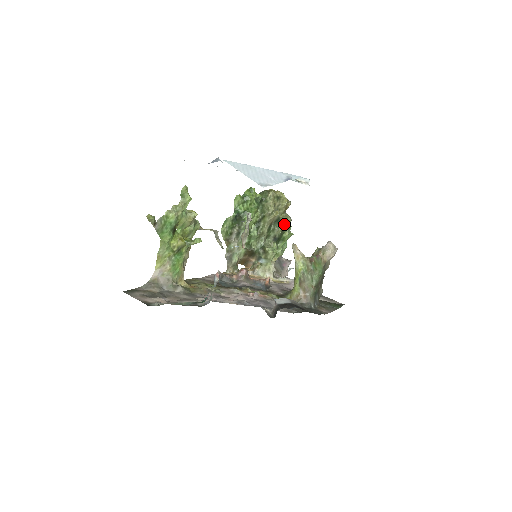
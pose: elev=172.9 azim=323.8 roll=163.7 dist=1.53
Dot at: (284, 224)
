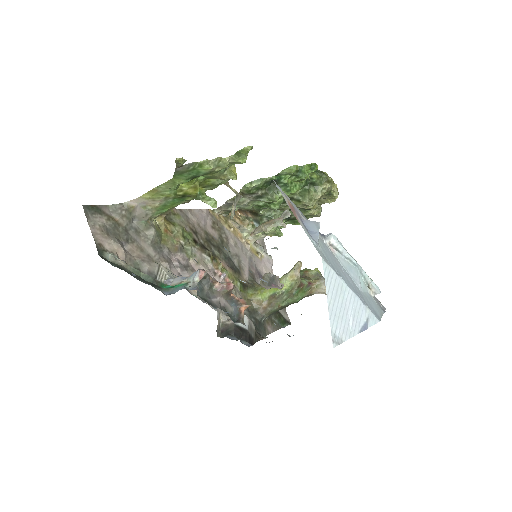
Dot at: (310, 214)
